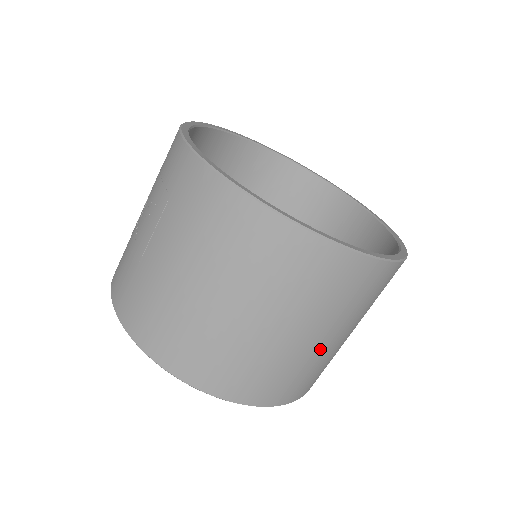
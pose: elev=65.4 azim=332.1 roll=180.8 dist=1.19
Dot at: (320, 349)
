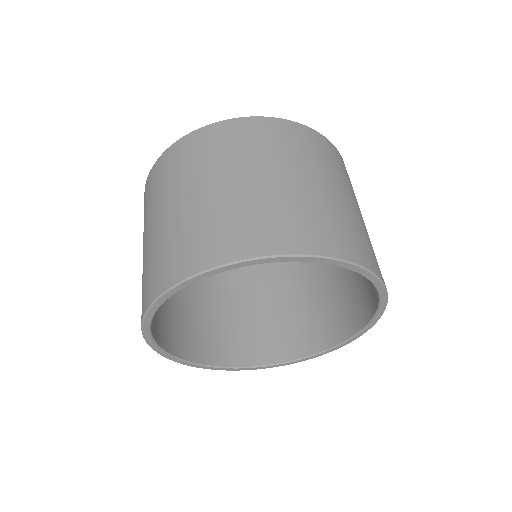
Dot at: (259, 188)
